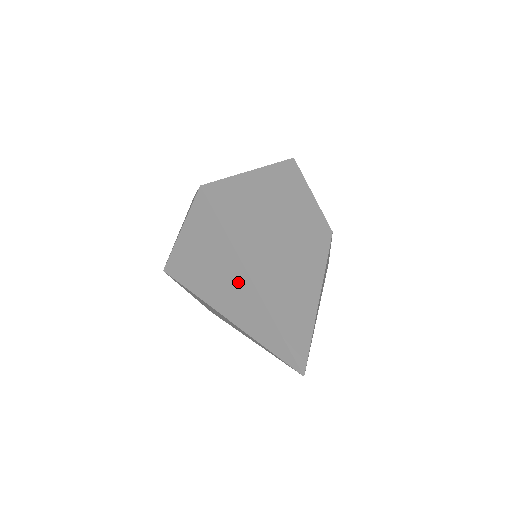
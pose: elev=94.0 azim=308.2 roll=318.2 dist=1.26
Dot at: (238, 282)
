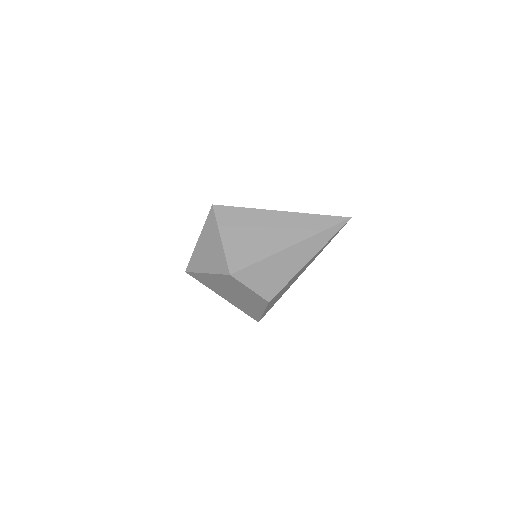
Dot at: (280, 220)
